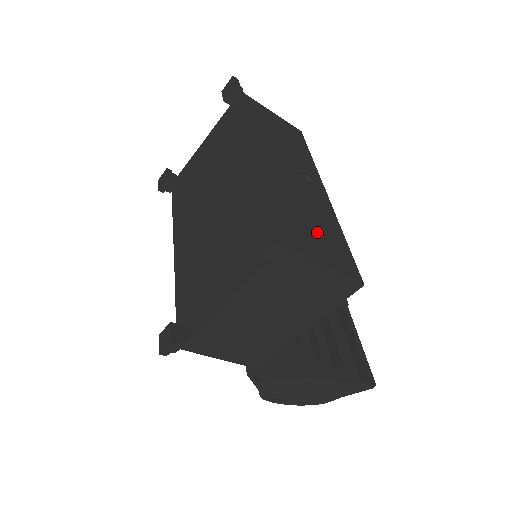
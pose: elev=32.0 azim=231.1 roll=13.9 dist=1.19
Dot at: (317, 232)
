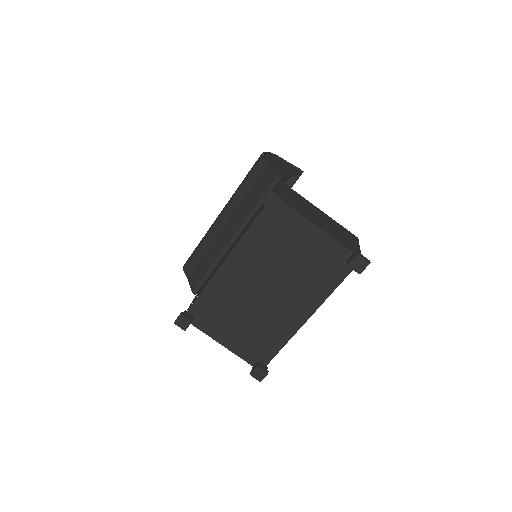
Dot at: occluded
